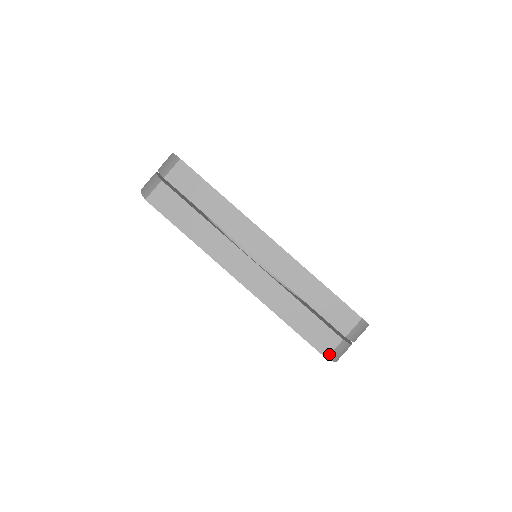
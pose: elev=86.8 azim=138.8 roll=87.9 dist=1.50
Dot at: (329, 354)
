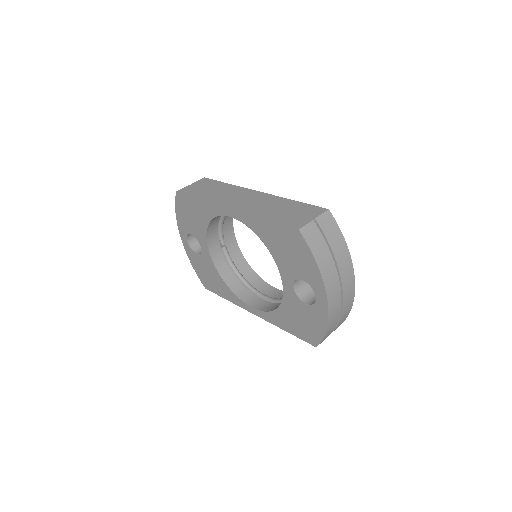
Dot at: (301, 227)
